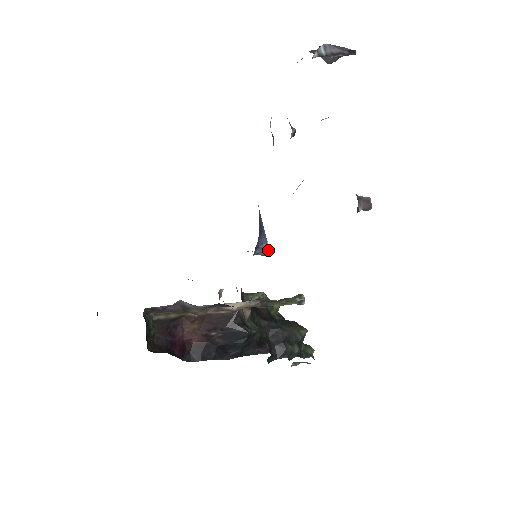
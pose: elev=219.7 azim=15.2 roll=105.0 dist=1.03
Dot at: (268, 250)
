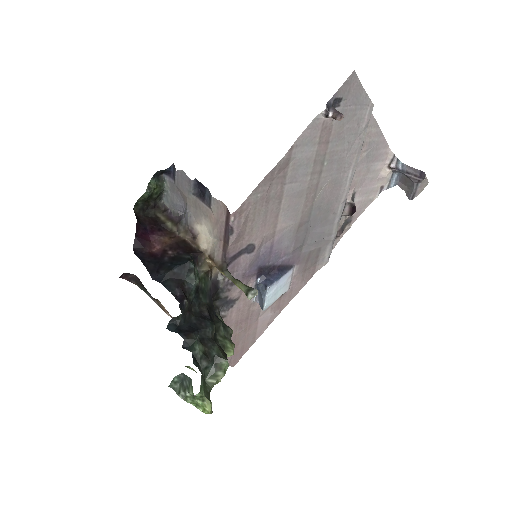
Dot at: (270, 284)
